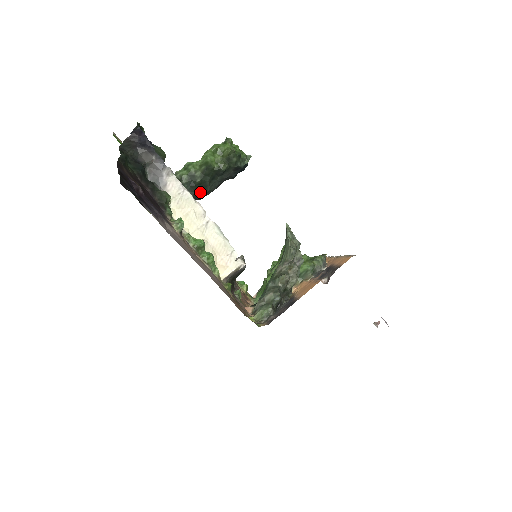
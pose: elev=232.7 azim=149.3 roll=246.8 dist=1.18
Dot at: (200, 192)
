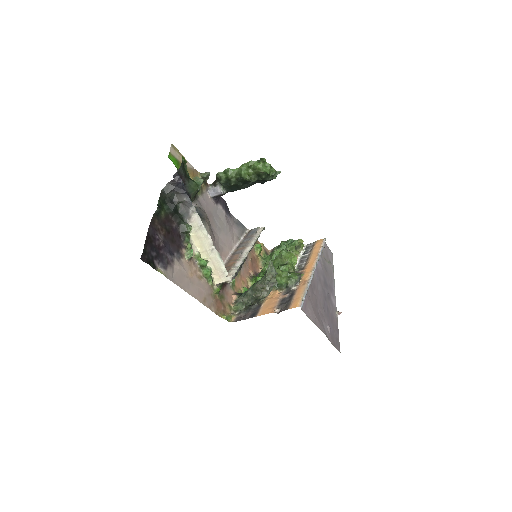
Dot at: (234, 189)
